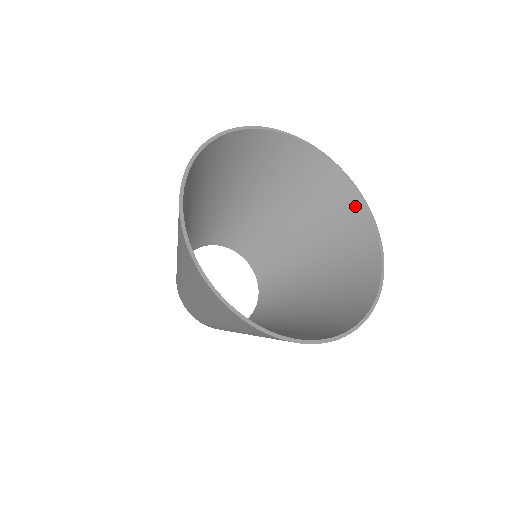
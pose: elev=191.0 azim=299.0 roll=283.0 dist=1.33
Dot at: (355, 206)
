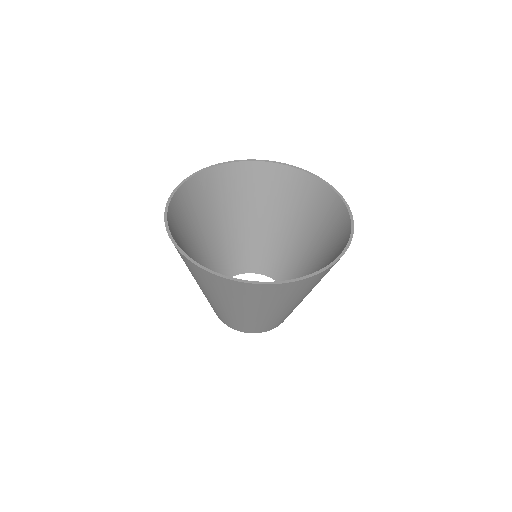
Dot at: (334, 202)
